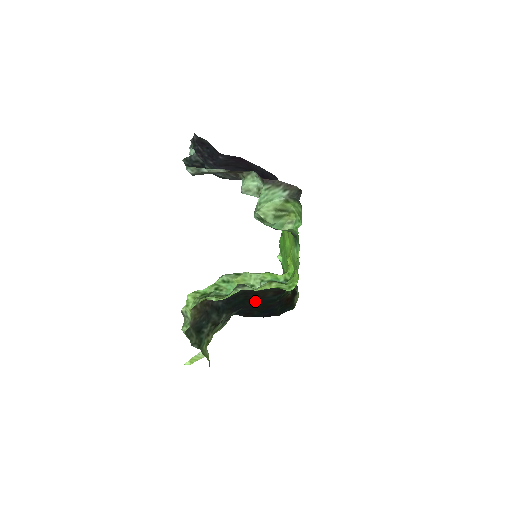
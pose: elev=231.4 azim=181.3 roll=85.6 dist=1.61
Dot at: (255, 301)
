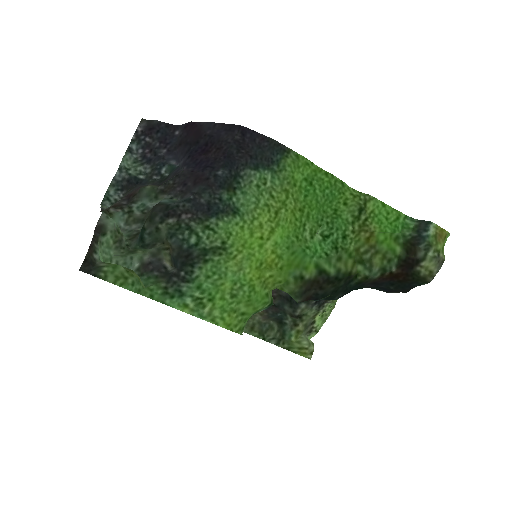
Dot at: occluded
